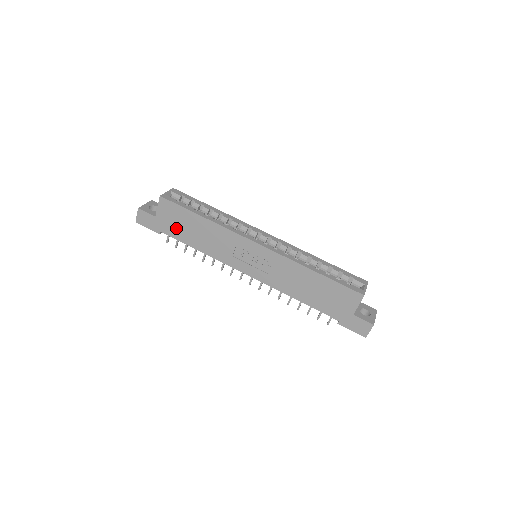
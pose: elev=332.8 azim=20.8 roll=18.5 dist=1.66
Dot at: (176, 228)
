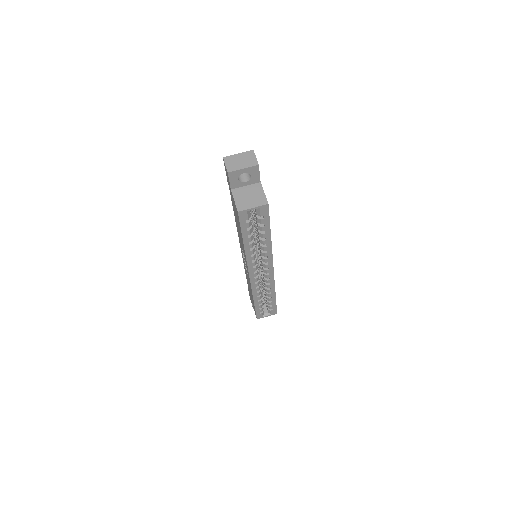
Dot at: occluded
